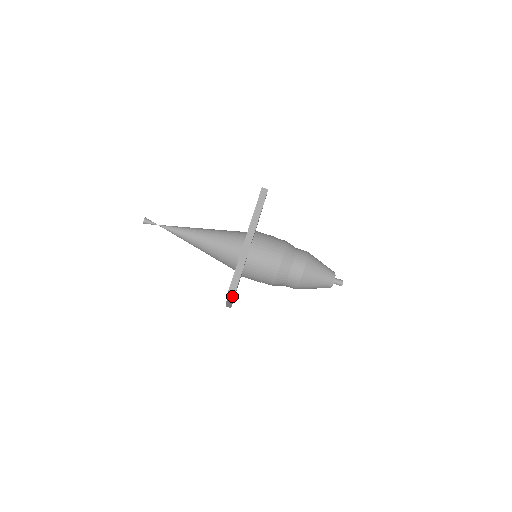
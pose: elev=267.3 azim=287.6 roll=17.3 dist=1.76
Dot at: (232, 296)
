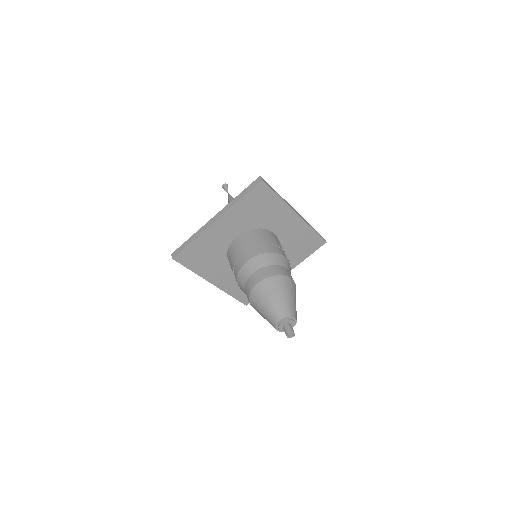
Dot at: (242, 196)
